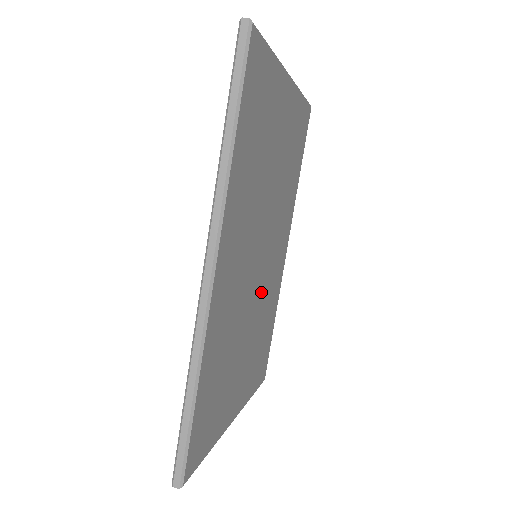
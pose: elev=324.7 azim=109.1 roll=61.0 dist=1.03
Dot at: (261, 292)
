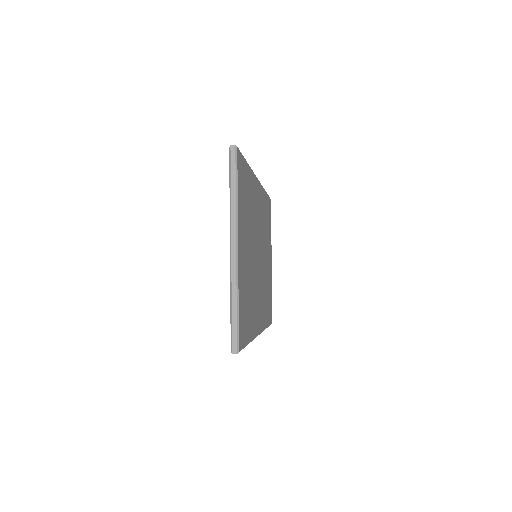
Dot at: (255, 273)
